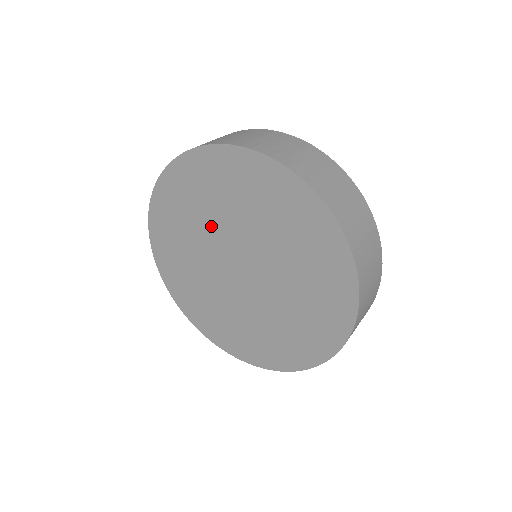
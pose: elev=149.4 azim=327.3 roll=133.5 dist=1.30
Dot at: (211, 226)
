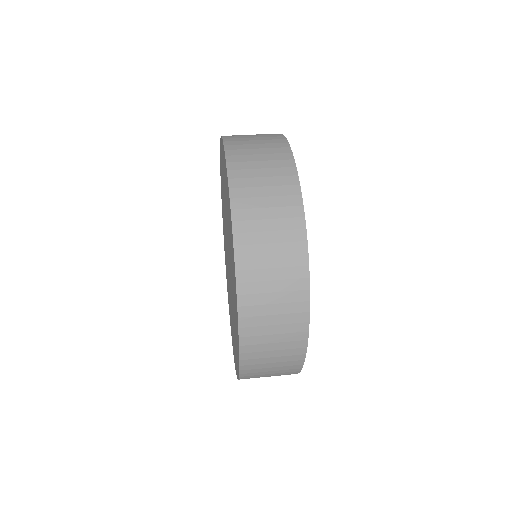
Dot at: (225, 233)
